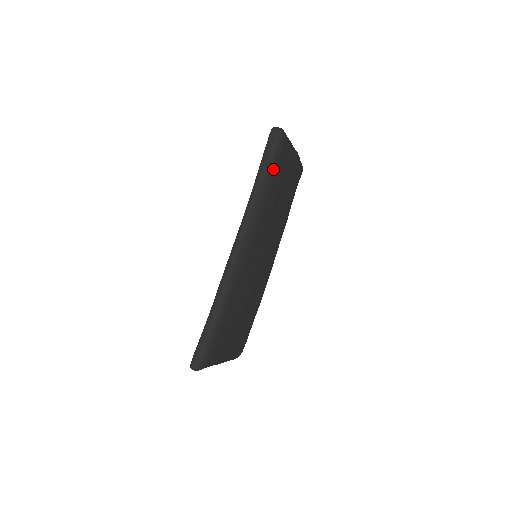
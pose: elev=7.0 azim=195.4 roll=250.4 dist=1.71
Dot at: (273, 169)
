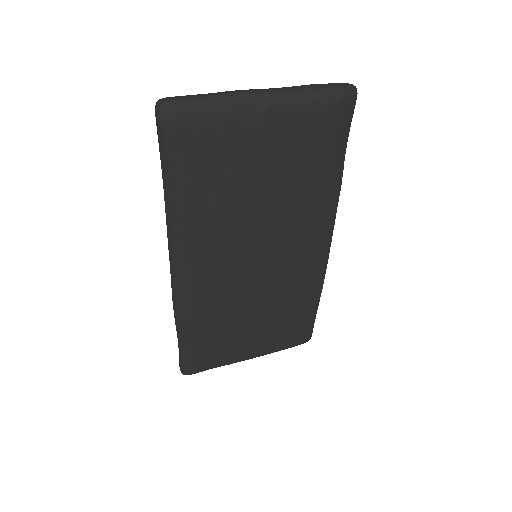
Dot at: (177, 171)
